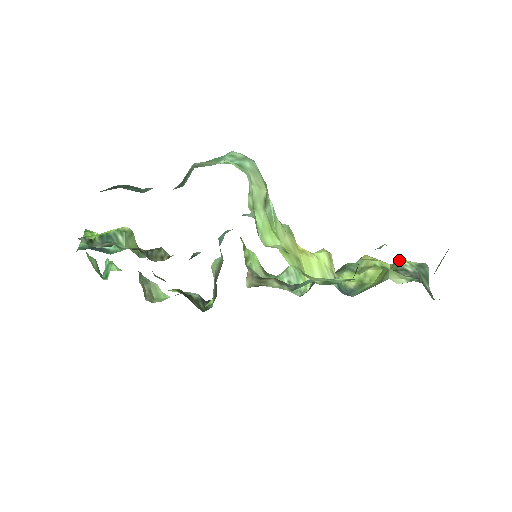
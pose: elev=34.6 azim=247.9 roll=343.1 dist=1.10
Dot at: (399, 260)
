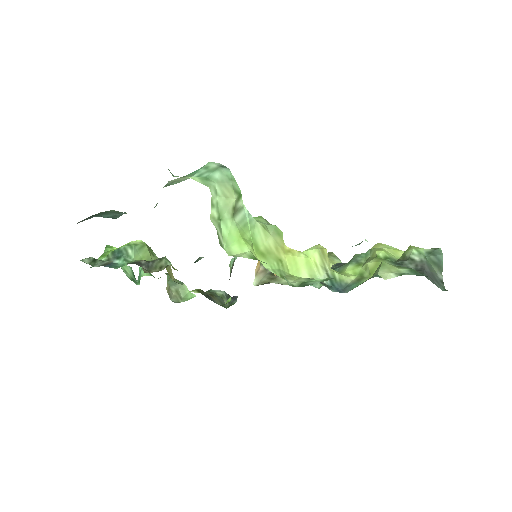
Dot at: (409, 248)
